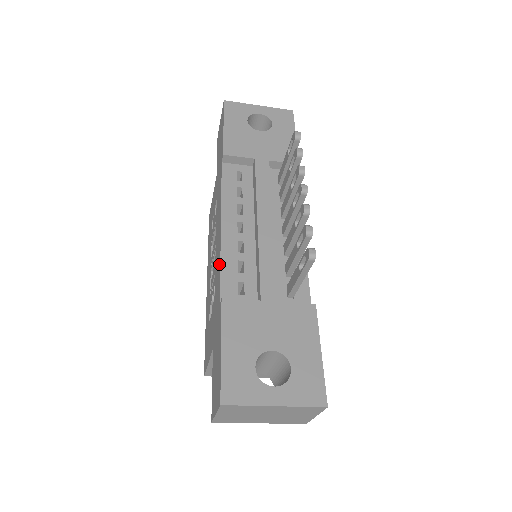
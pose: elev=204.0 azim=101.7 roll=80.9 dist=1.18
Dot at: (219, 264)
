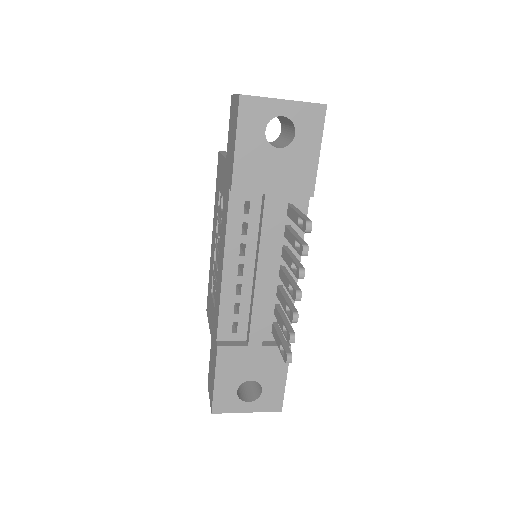
Dot at: (219, 302)
